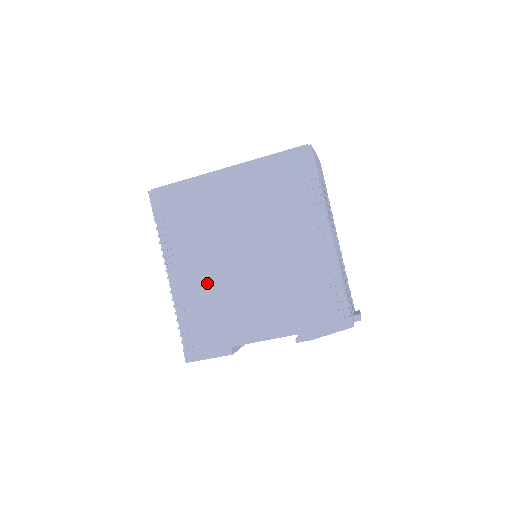
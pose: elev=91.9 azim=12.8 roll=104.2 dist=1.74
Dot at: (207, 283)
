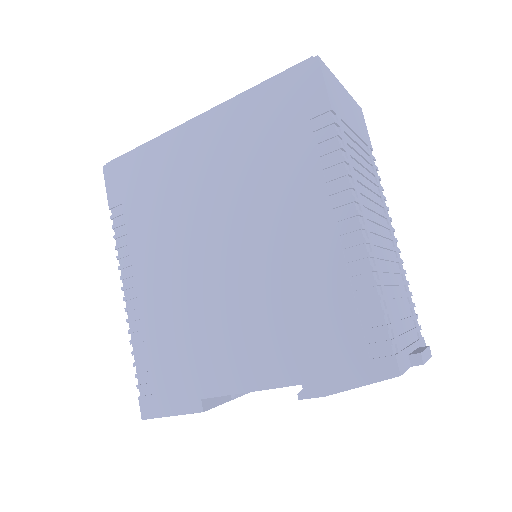
Dot at: (170, 295)
